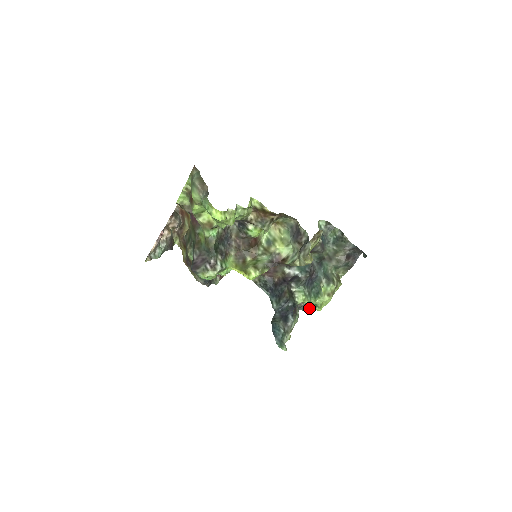
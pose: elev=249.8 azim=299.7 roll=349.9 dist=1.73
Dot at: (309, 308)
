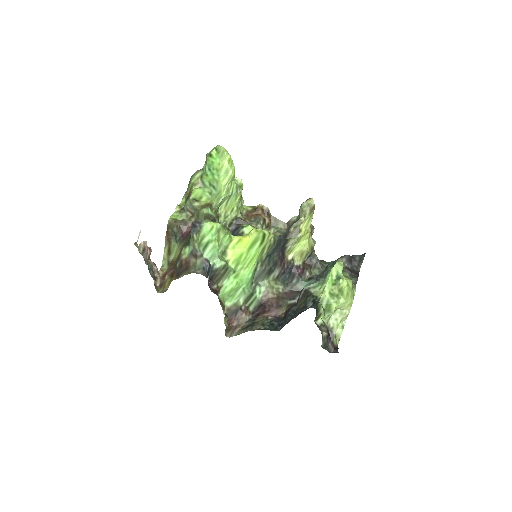
Dot at: (334, 352)
